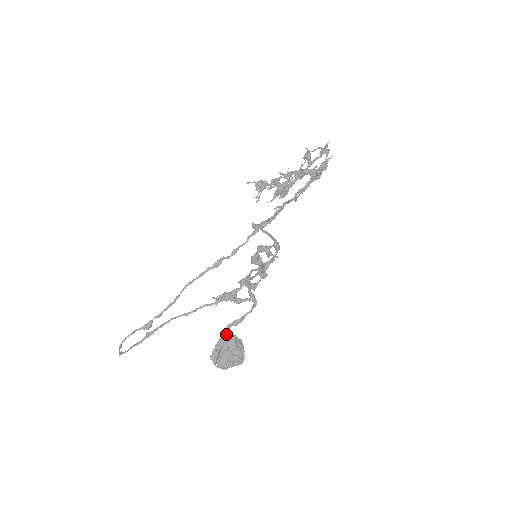
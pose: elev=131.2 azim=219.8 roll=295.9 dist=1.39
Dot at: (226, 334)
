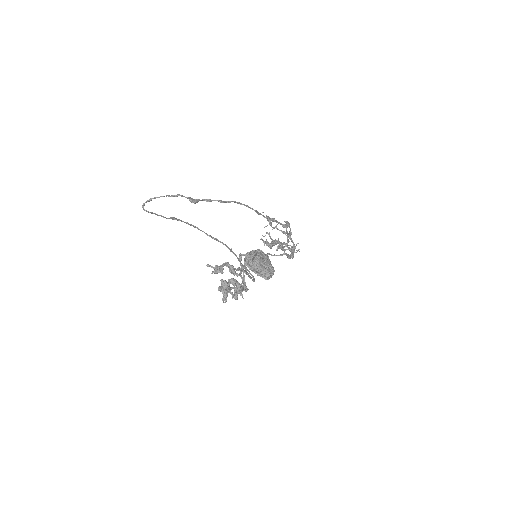
Dot at: (260, 250)
